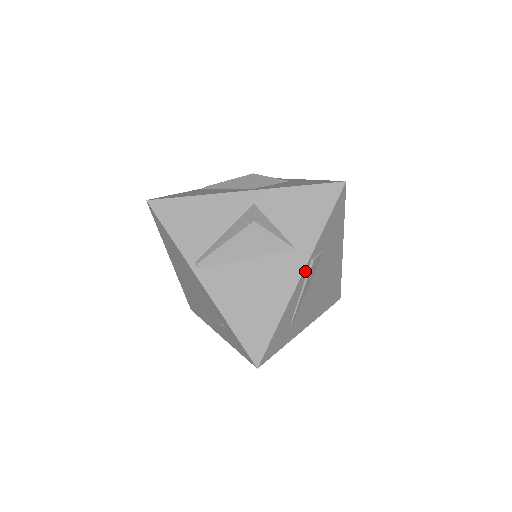
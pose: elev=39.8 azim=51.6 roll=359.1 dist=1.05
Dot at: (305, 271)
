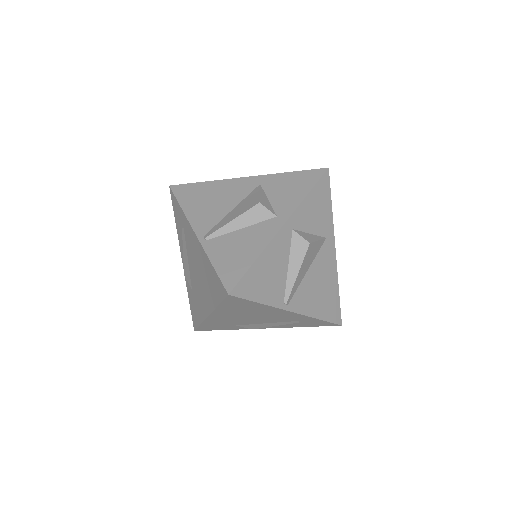
Dot at: (333, 246)
